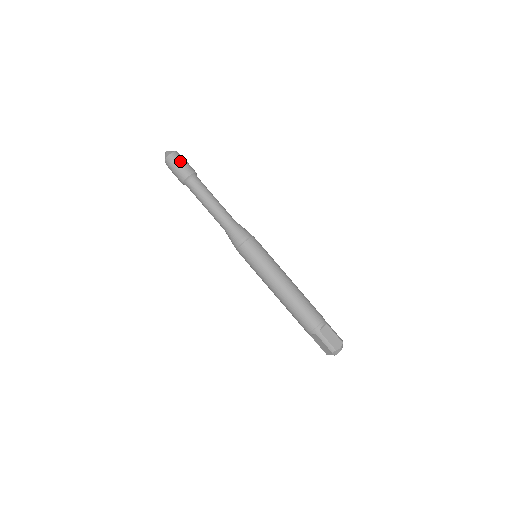
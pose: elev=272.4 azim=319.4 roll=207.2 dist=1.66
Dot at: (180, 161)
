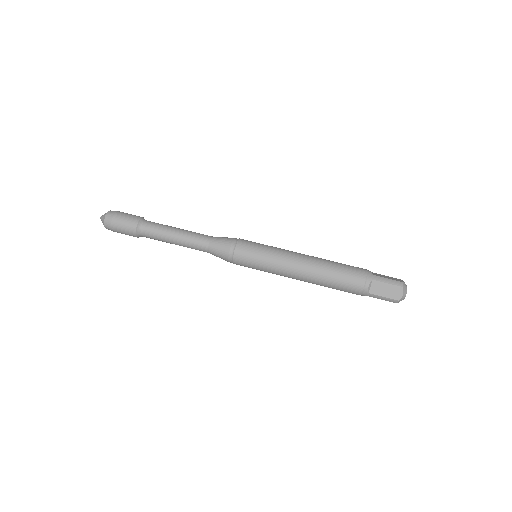
Dot at: (117, 224)
